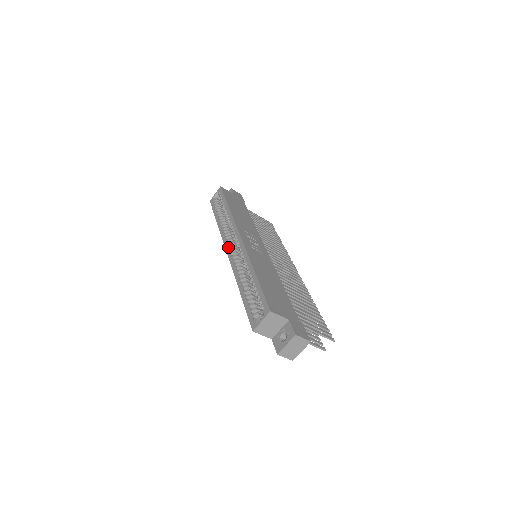
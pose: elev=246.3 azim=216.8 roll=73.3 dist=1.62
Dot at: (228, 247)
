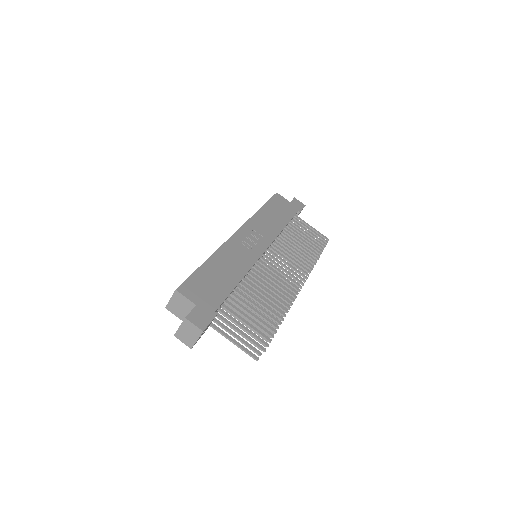
Dot at: occluded
